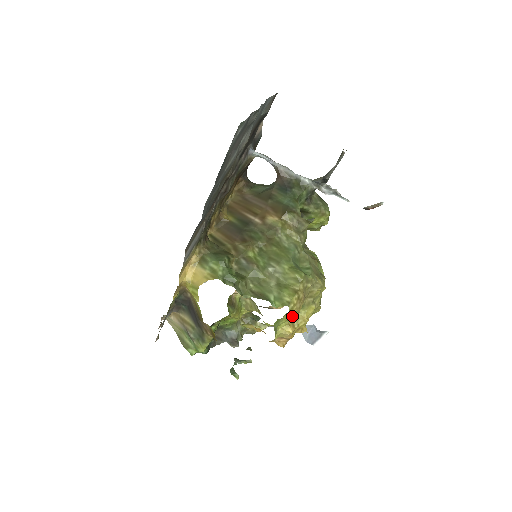
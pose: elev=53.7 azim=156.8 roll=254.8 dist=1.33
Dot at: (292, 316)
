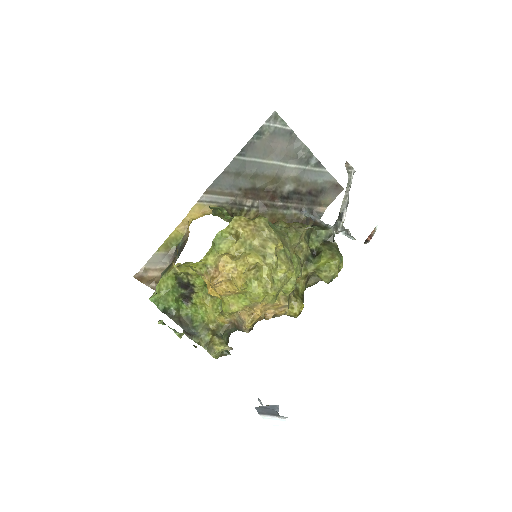
Dot at: (235, 244)
